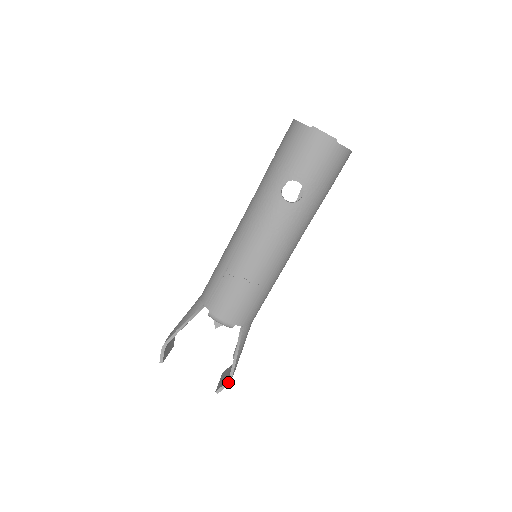
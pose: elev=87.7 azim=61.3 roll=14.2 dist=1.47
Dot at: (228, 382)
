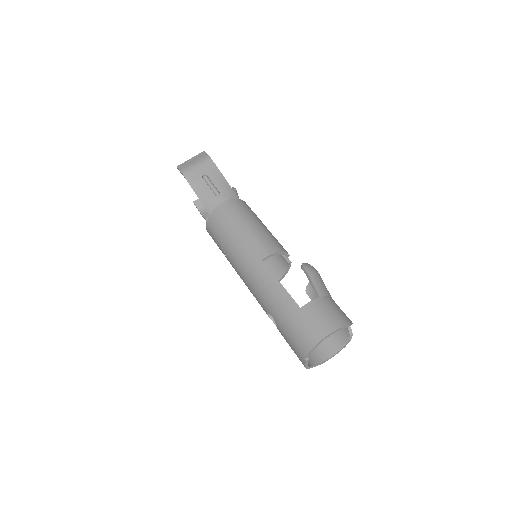
Dot at: (200, 213)
